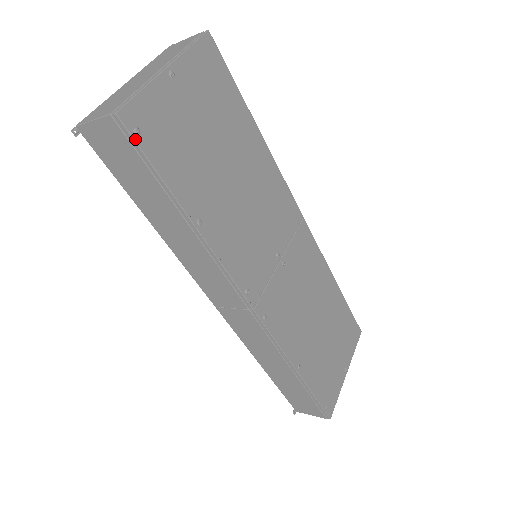
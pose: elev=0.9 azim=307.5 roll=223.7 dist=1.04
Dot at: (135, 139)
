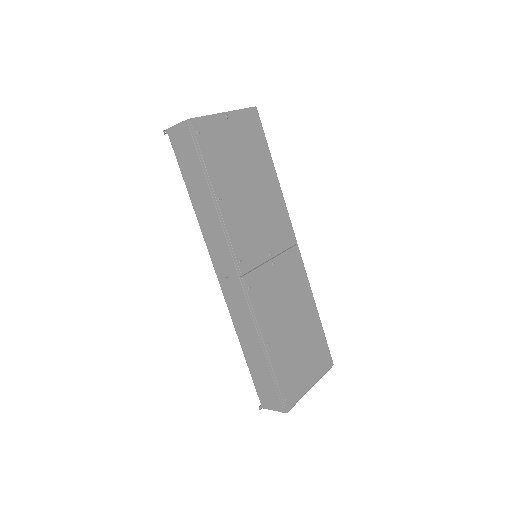
Dot at: (196, 136)
